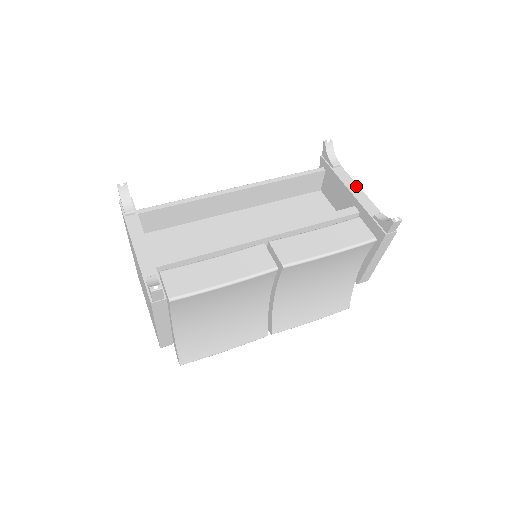
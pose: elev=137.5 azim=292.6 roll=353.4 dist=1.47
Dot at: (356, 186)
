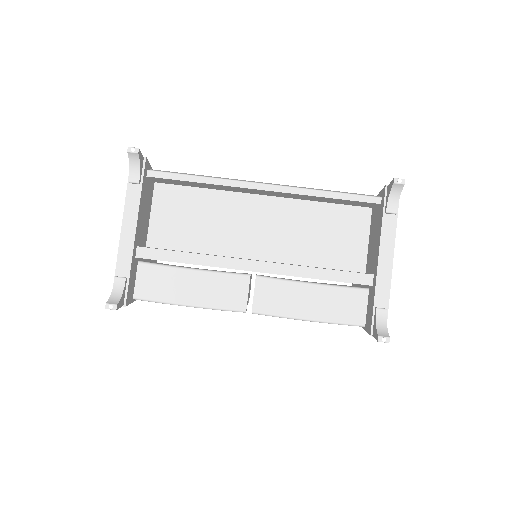
Dot at: (391, 255)
